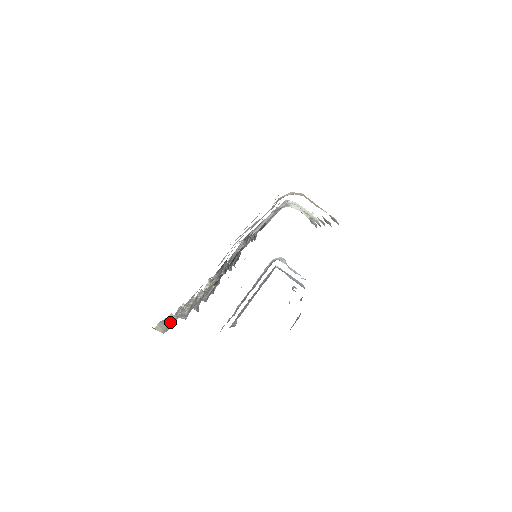
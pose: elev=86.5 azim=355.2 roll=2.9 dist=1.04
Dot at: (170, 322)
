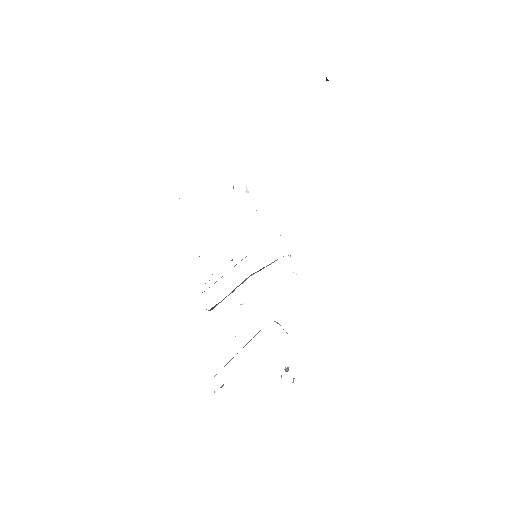
Dot at: occluded
